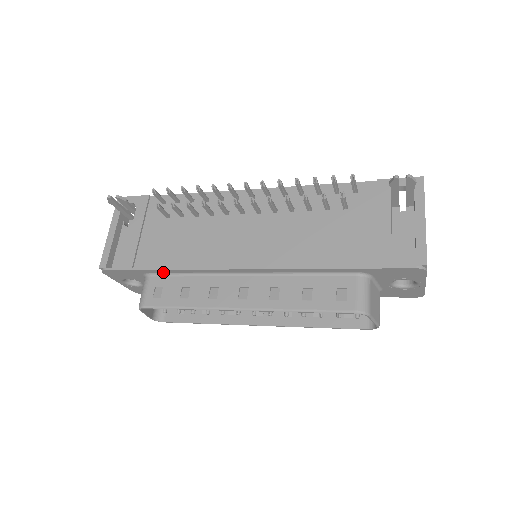
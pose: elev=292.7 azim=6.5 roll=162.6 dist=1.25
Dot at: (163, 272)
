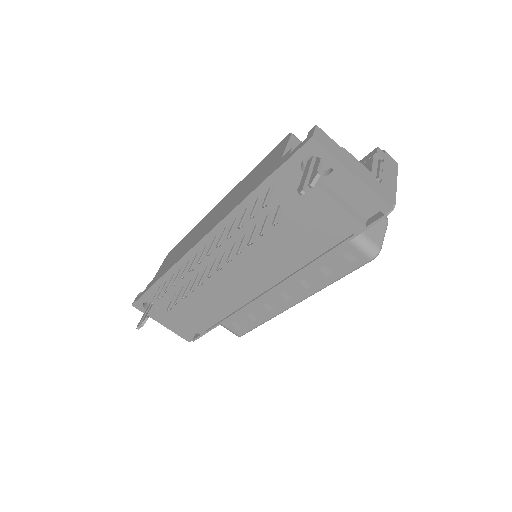
Dot at: occluded
